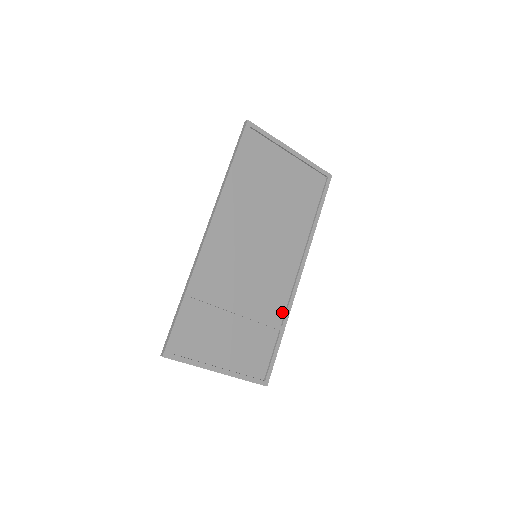
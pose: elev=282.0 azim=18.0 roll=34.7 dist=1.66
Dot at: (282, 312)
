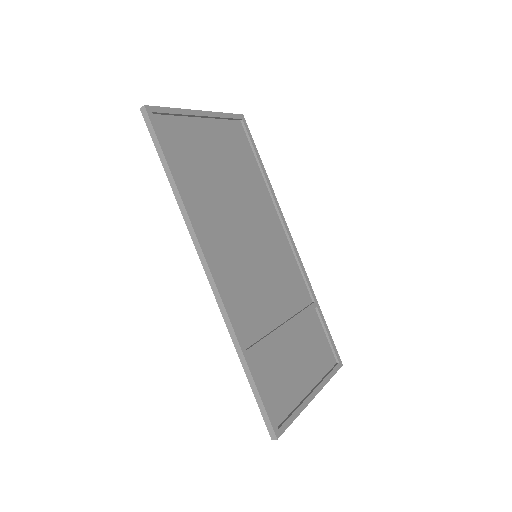
Dot at: (305, 289)
